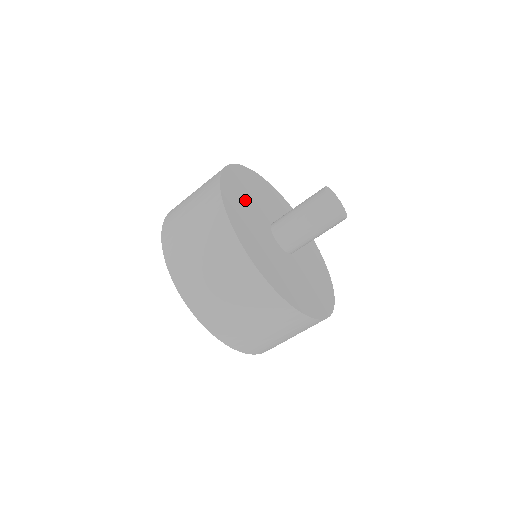
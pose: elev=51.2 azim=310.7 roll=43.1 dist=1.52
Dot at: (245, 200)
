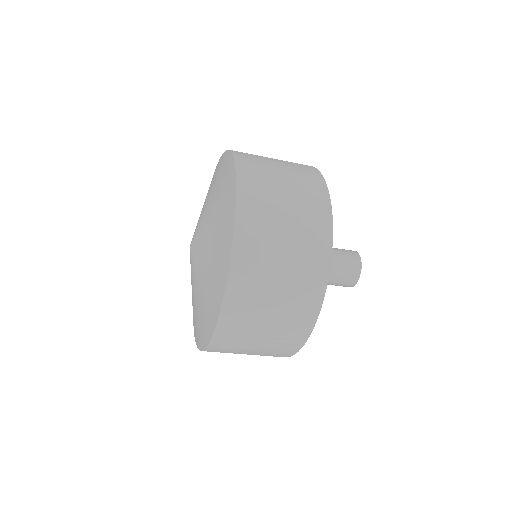
Dot at: occluded
